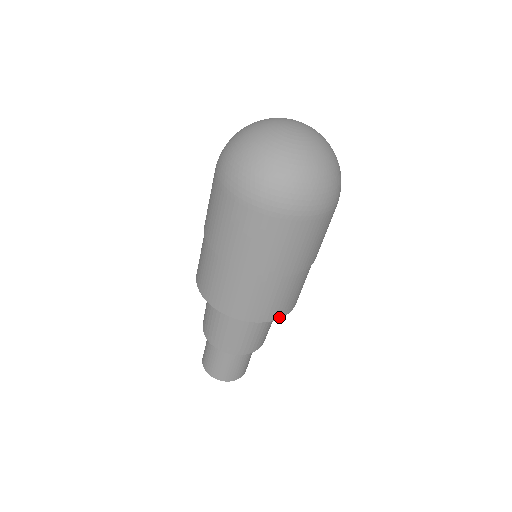
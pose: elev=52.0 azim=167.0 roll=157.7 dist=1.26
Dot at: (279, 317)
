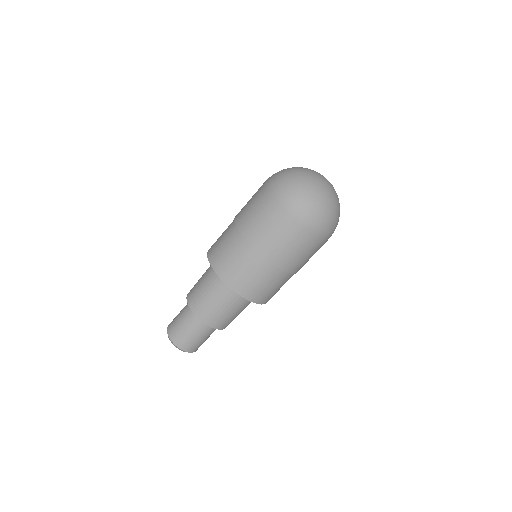
Dot at: (257, 302)
